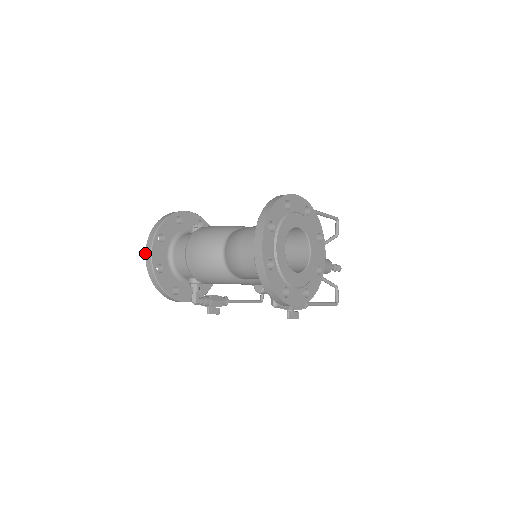
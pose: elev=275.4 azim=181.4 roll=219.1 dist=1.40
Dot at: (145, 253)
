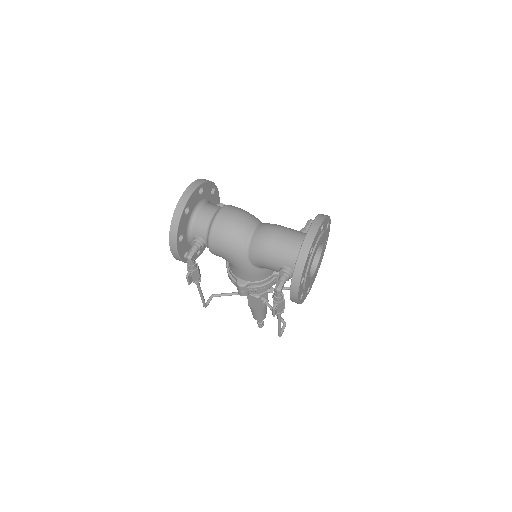
Dot at: (184, 191)
